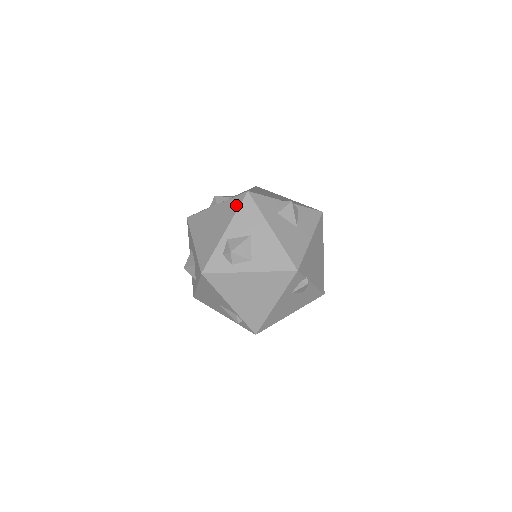
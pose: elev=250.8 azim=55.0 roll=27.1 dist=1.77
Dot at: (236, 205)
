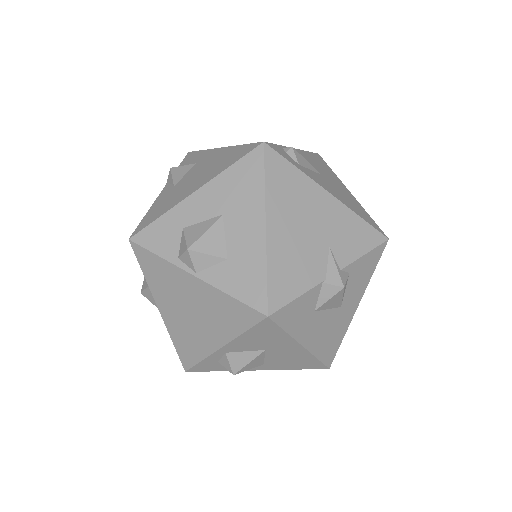
Dot at: (242, 322)
